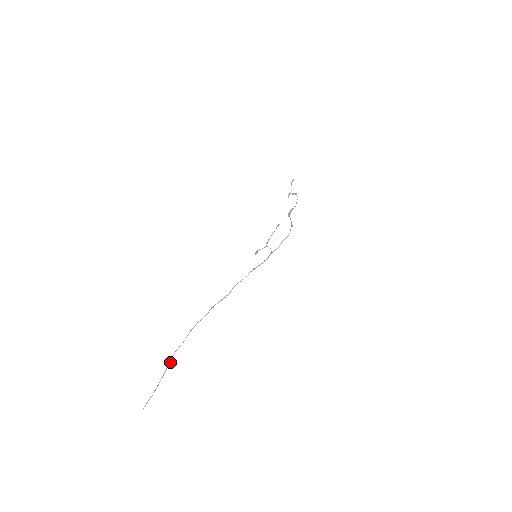
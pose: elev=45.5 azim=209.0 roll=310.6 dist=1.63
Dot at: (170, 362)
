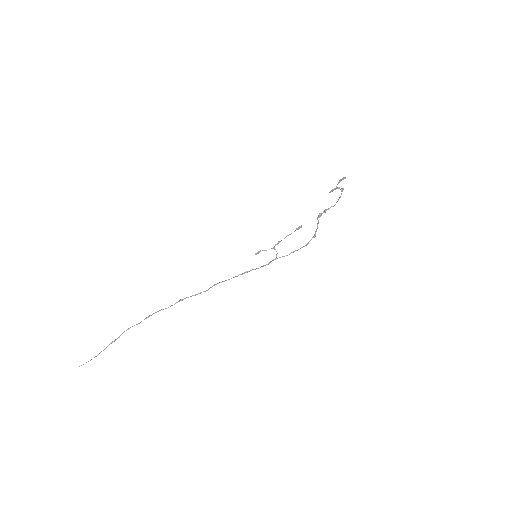
Dot at: occluded
